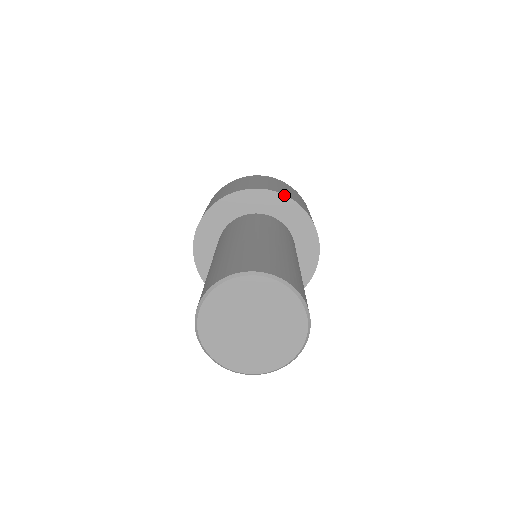
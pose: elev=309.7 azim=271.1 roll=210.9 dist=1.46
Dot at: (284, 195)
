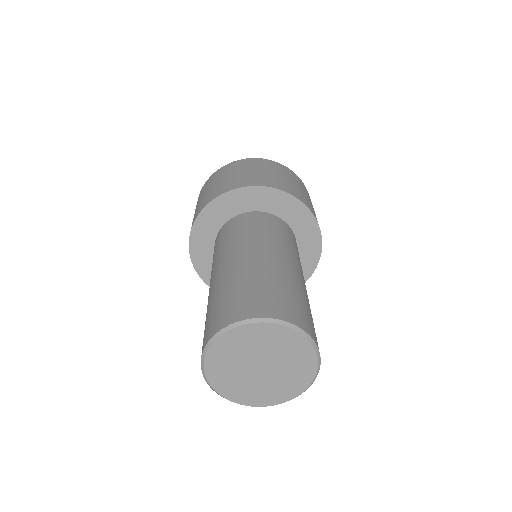
Dot at: (277, 189)
